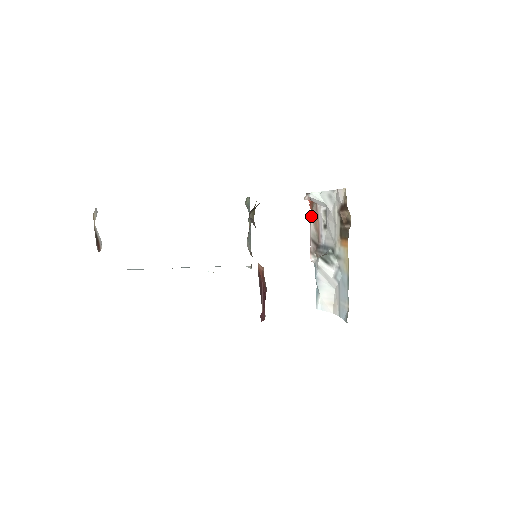
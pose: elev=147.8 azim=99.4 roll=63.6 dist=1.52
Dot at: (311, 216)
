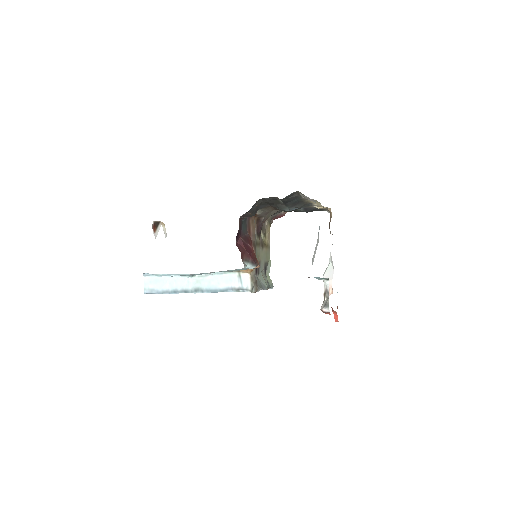
Dot at: occluded
